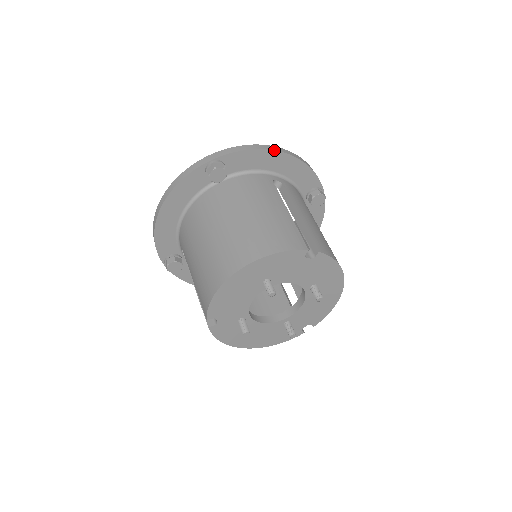
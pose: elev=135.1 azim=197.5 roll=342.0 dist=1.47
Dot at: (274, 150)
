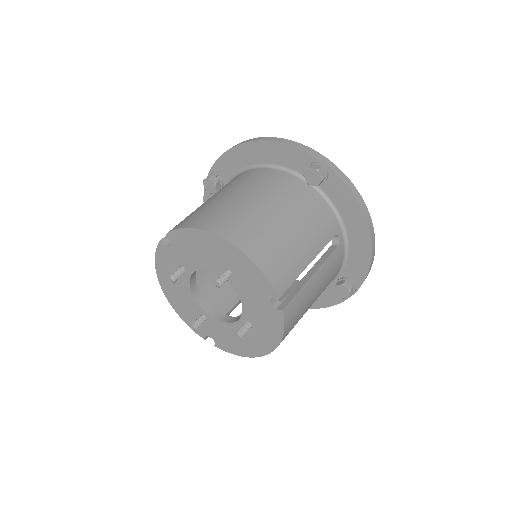
Dot at: (367, 220)
